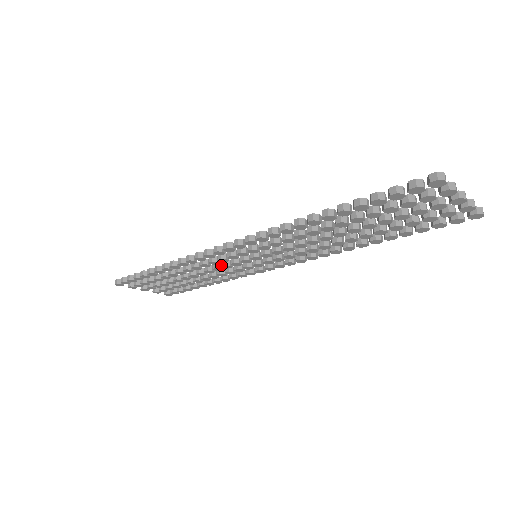
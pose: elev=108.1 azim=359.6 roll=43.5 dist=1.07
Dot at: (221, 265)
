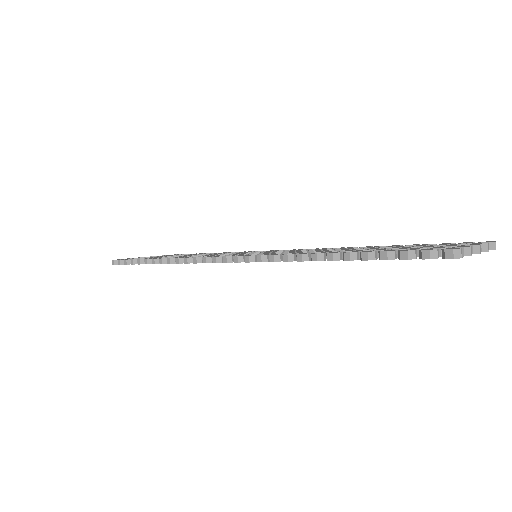
Dot at: occluded
